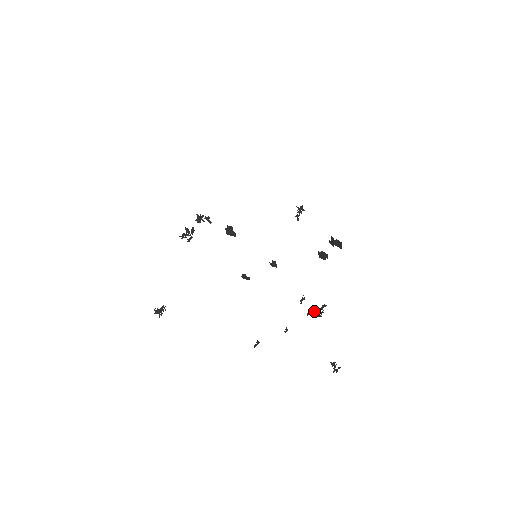
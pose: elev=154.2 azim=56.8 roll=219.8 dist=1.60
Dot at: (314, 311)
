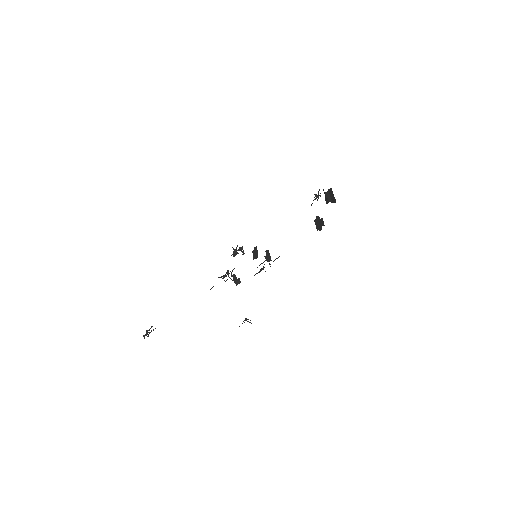
Dot at: occluded
